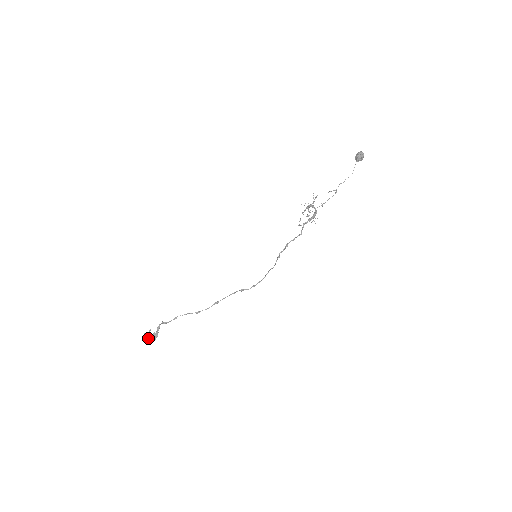
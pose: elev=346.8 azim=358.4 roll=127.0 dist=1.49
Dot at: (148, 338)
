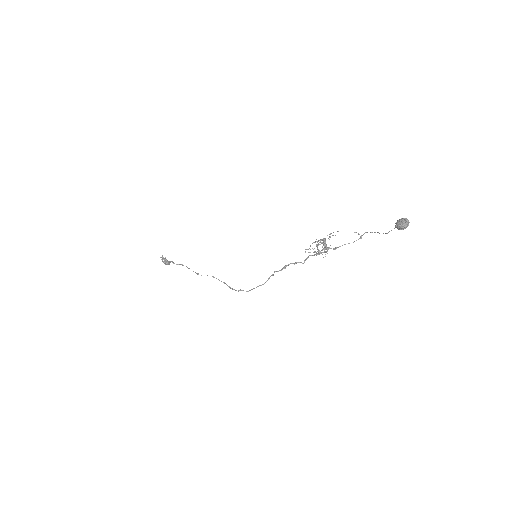
Dot at: (163, 261)
